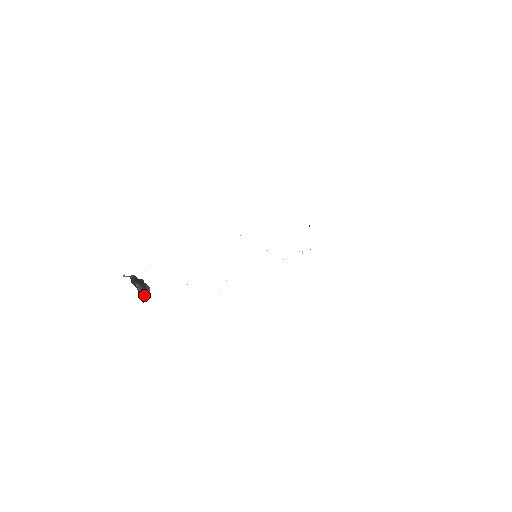
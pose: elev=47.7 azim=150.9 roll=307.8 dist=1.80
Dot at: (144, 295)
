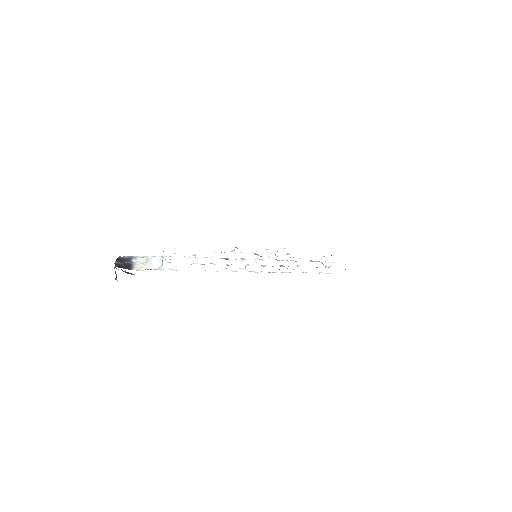
Dot at: occluded
